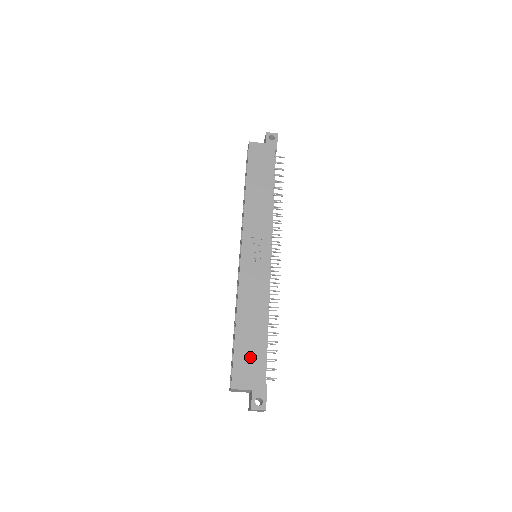
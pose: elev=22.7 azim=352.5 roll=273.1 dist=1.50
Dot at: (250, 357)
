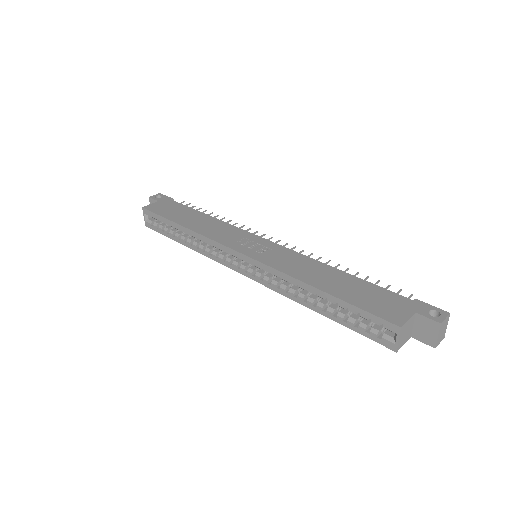
Dot at: (371, 297)
